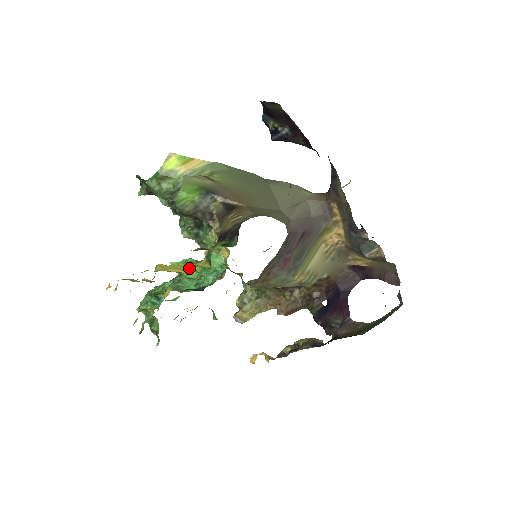
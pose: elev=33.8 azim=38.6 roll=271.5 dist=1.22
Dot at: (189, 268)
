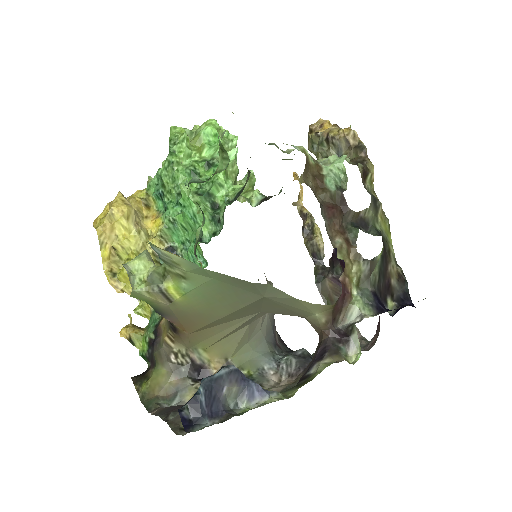
Dot at: occluded
